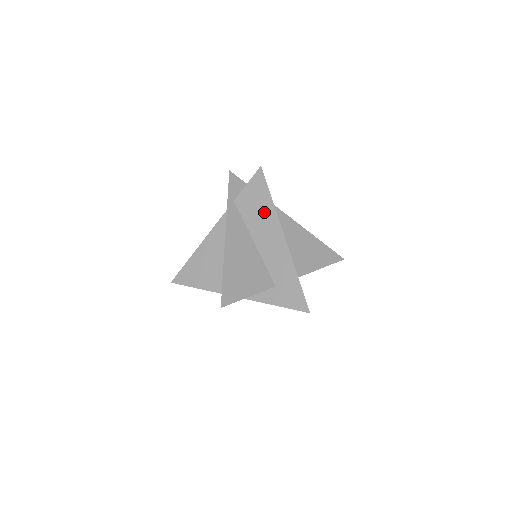
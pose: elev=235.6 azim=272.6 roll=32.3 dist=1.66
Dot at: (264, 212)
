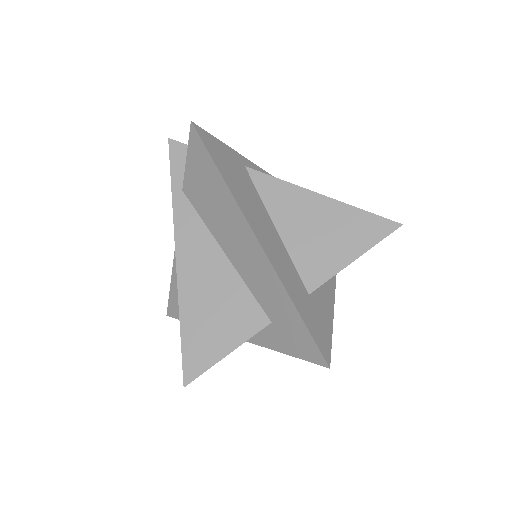
Dot at: (220, 202)
